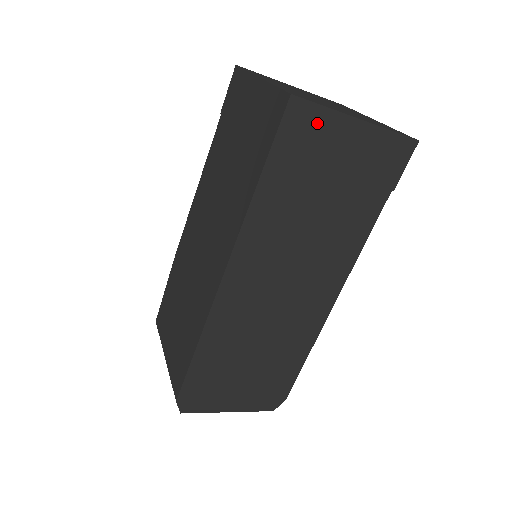
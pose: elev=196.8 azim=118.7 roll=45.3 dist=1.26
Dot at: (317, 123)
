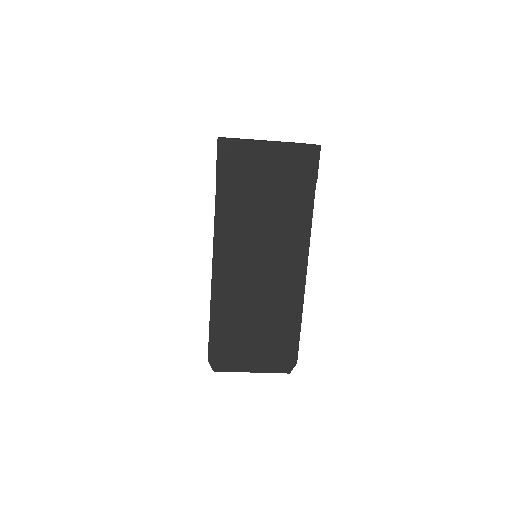
Dot at: (241, 150)
